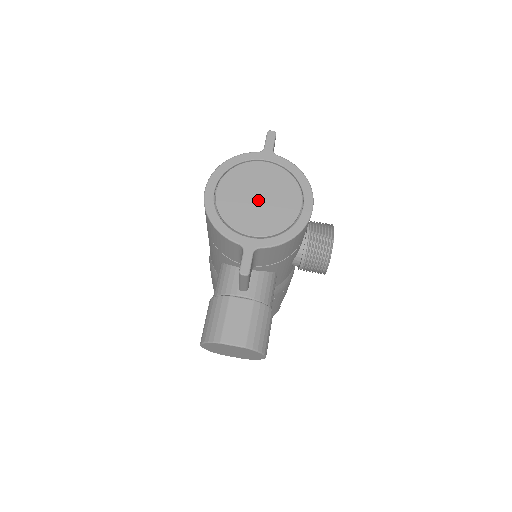
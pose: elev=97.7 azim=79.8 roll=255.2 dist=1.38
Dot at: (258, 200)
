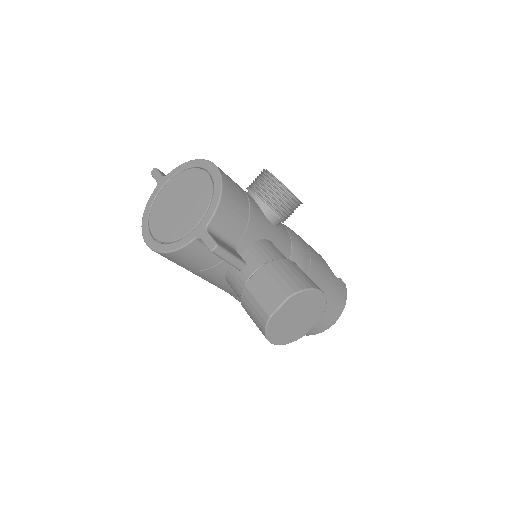
Dot at: (180, 206)
